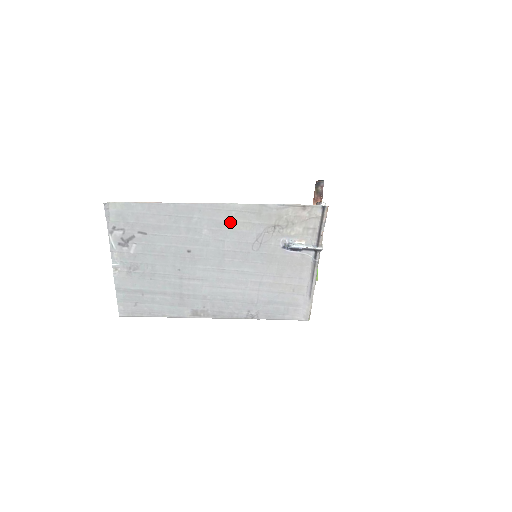
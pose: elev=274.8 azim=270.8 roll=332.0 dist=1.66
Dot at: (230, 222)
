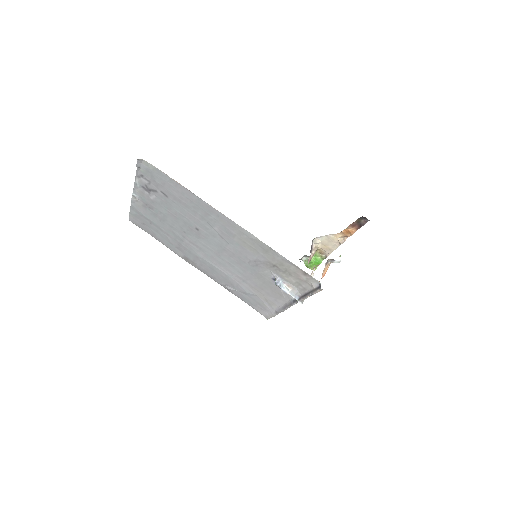
Dot at: (239, 238)
